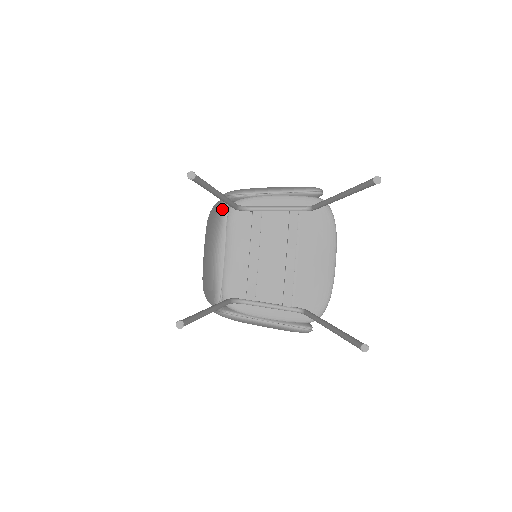
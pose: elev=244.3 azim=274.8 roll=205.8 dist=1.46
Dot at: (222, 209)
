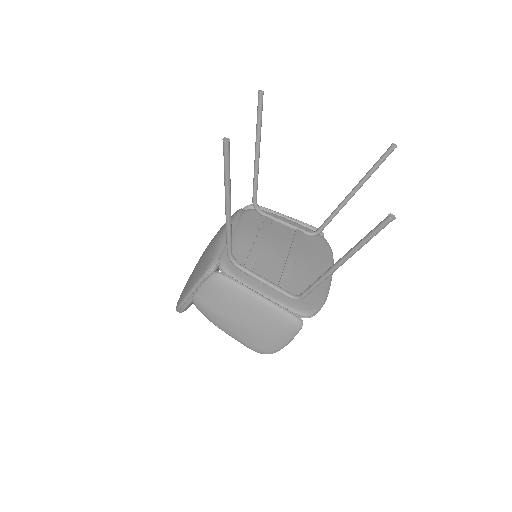
Dot at: (237, 211)
